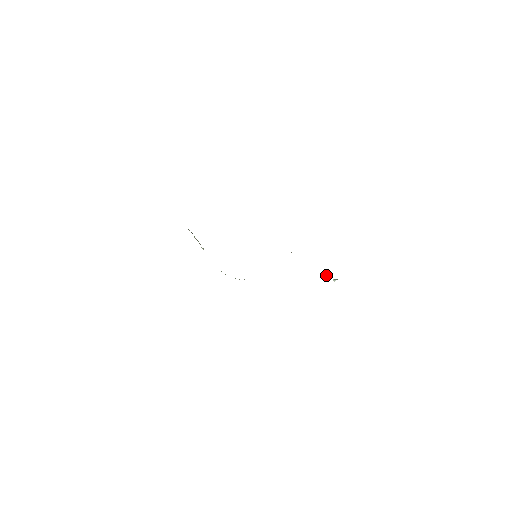
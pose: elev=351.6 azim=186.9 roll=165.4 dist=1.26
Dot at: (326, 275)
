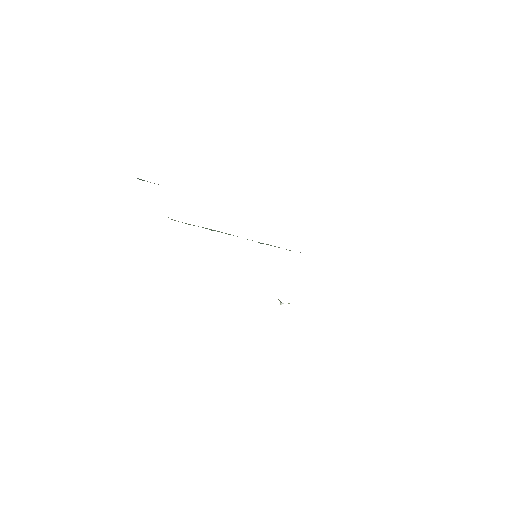
Dot at: occluded
